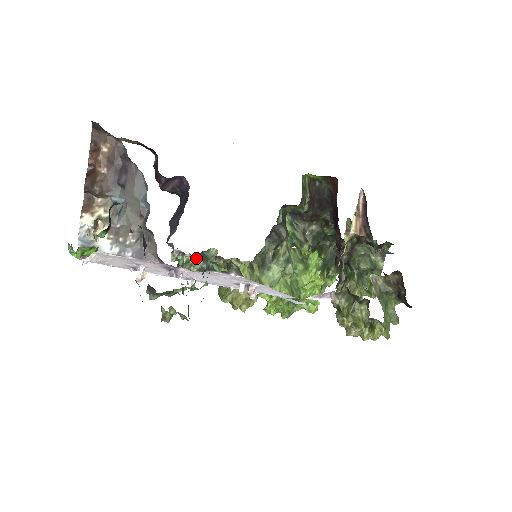
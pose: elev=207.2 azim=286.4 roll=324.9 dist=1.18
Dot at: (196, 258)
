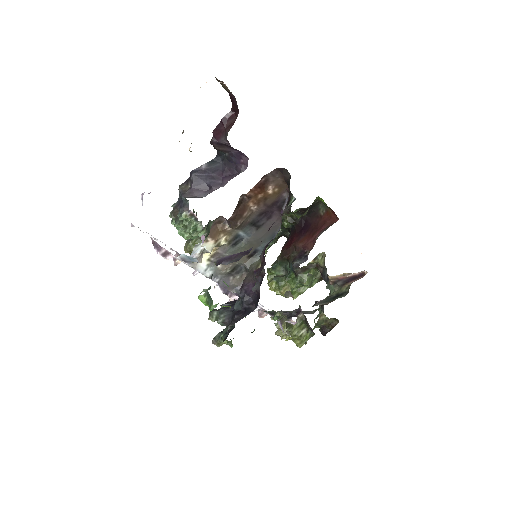
Dot at: (204, 227)
